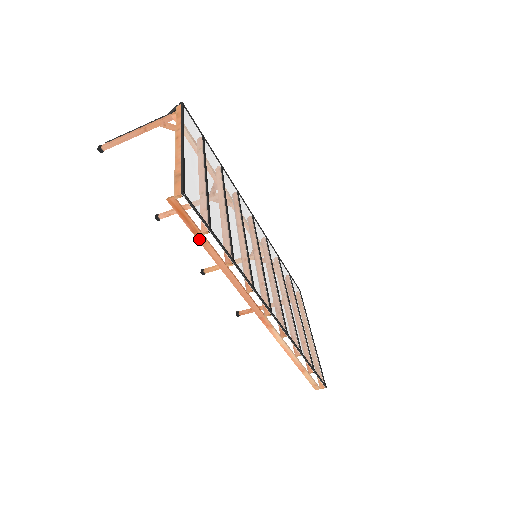
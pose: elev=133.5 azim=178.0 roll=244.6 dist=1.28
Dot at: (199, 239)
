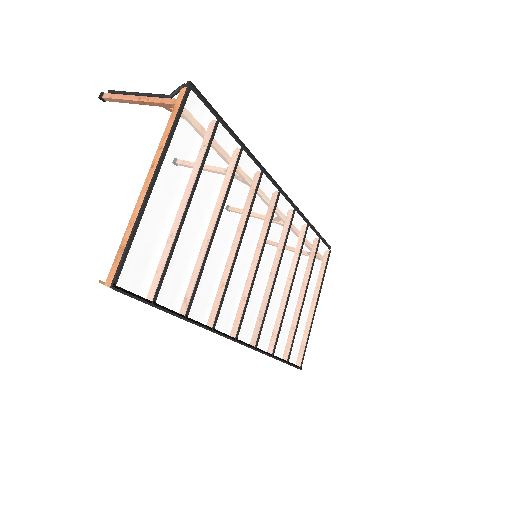
Dot at: occluded
